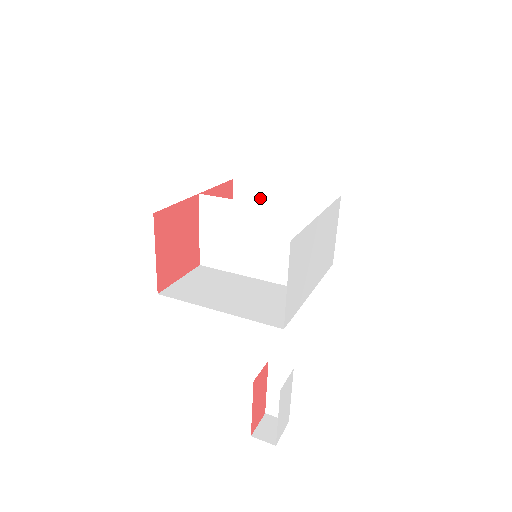
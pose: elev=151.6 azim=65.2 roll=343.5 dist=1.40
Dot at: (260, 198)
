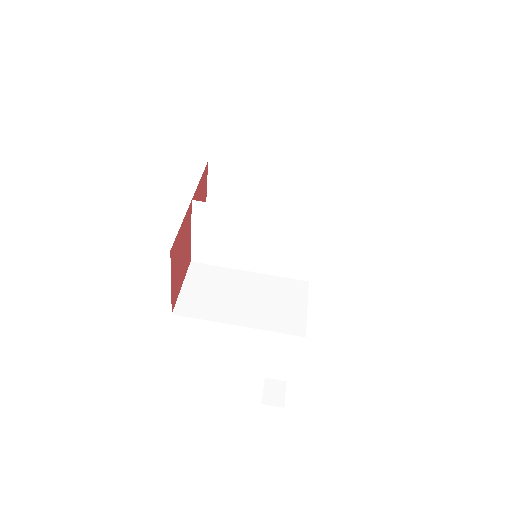
Dot at: (239, 180)
